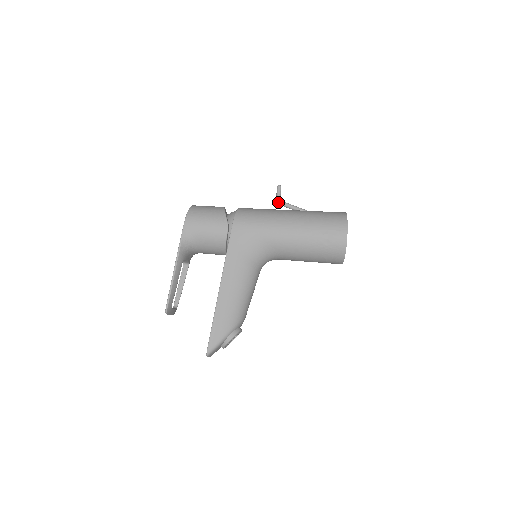
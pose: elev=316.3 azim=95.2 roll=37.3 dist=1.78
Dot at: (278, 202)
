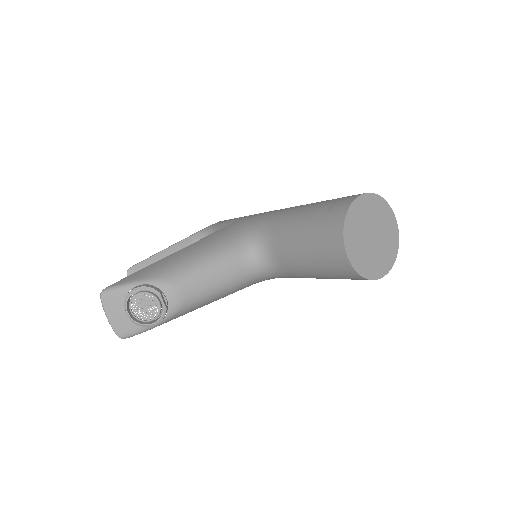
Dot at: occluded
